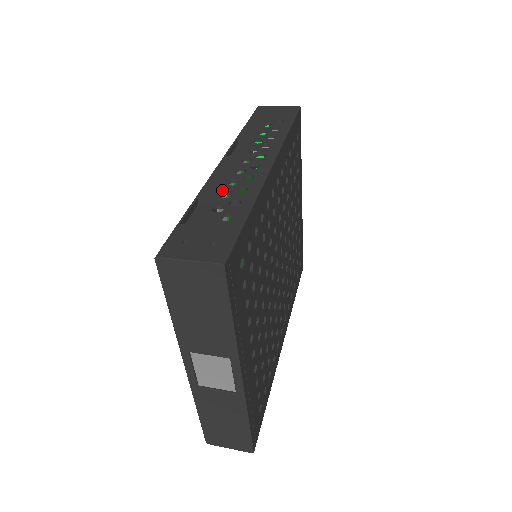
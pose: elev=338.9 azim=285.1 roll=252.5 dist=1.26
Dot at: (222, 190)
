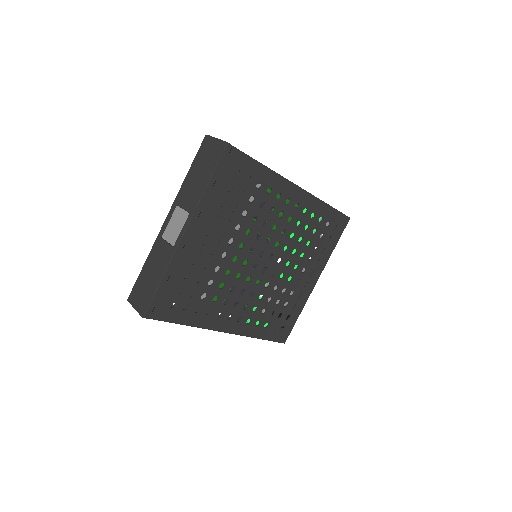
Dot at: occluded
